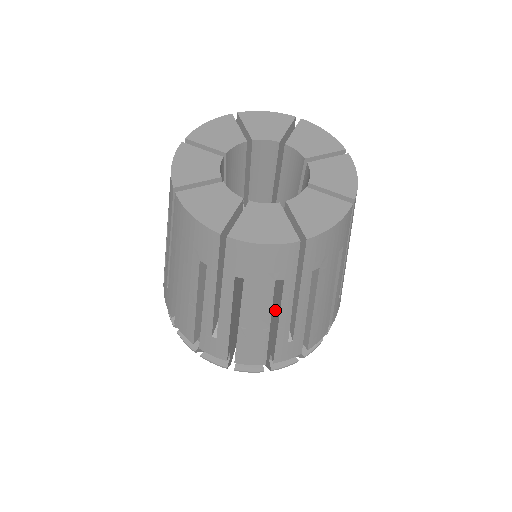
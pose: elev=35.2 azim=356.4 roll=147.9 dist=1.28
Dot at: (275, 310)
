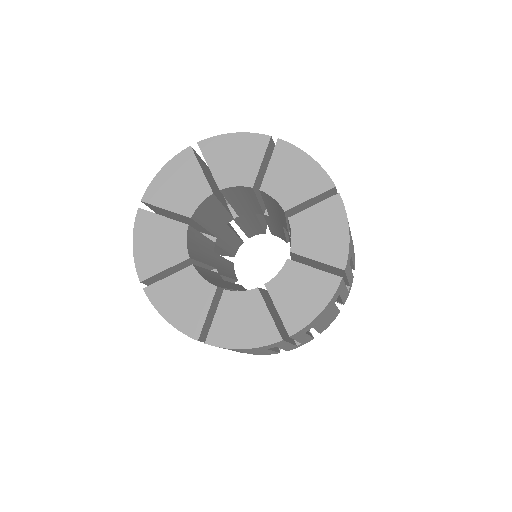
Dot at: occluded
